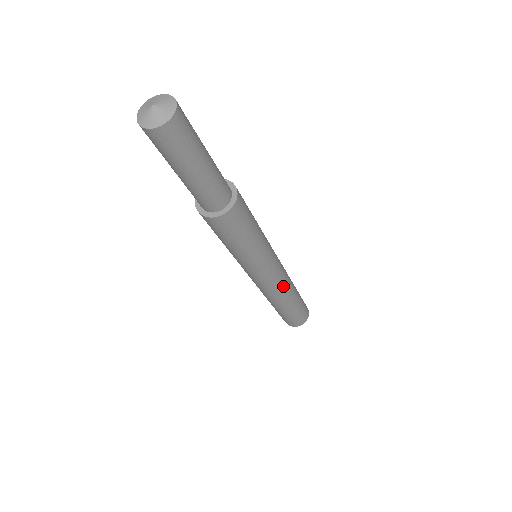
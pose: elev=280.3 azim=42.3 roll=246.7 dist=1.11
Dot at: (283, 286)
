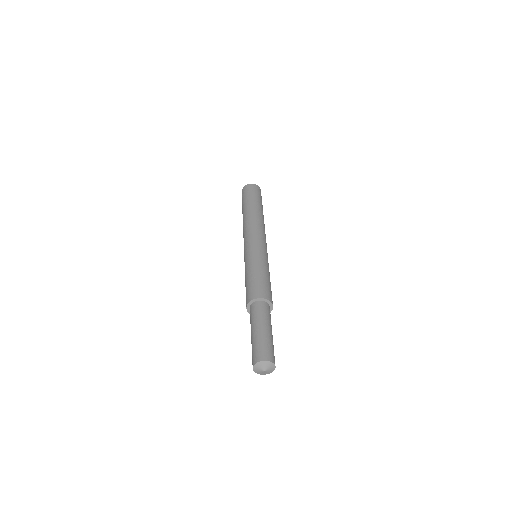
Dot at: occluded
